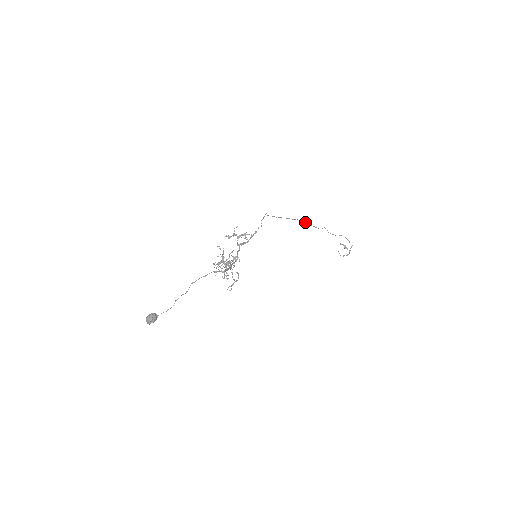
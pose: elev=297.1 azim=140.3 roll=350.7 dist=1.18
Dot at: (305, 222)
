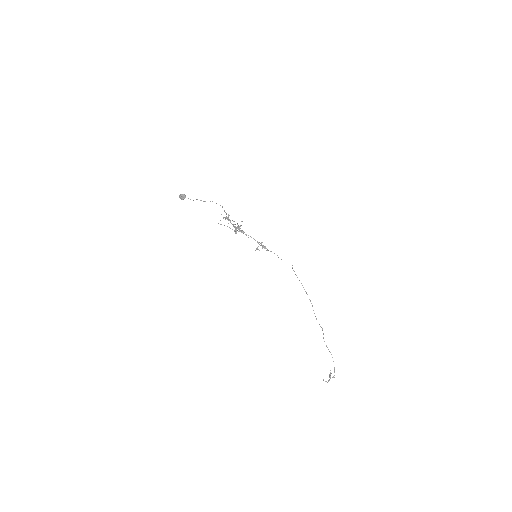
Dot at: (312, 306)
